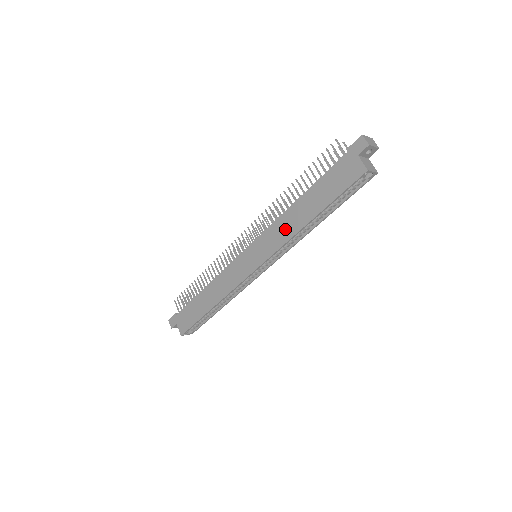
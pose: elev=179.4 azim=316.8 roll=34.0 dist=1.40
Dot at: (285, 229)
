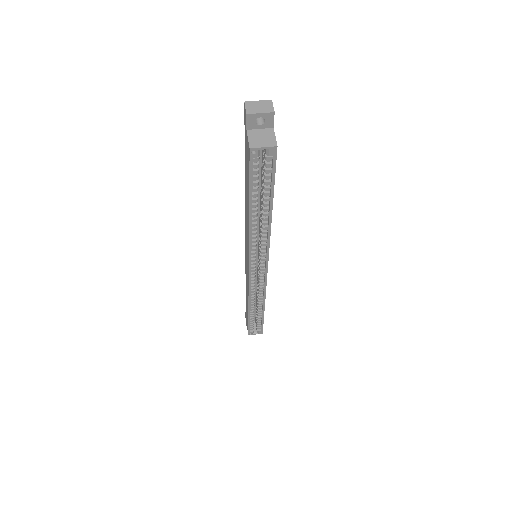
Dot at: (247, 227)
